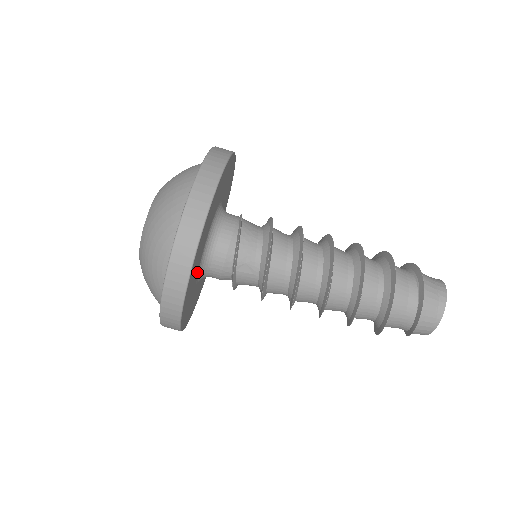
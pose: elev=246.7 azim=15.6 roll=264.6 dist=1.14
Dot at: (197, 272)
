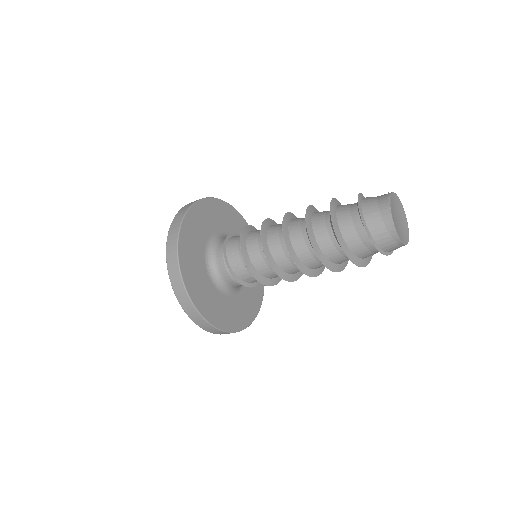
Dot at: (229, 298)
